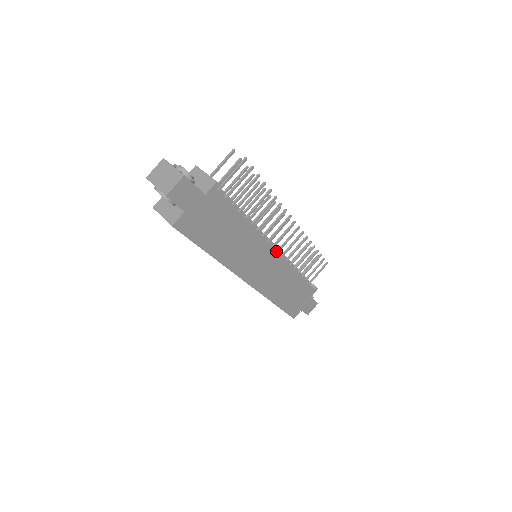
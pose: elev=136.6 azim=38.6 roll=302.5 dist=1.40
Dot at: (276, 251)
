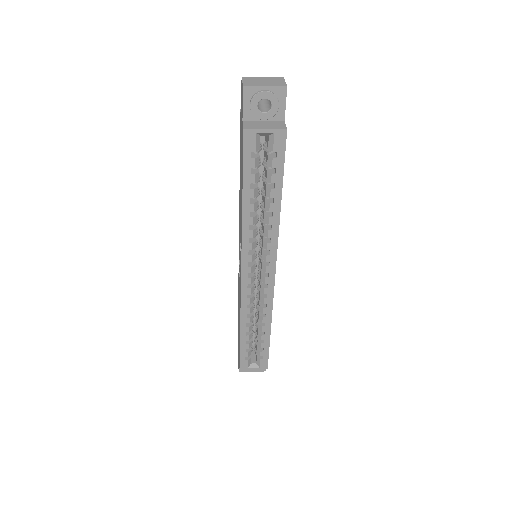
Dot at: occluded
